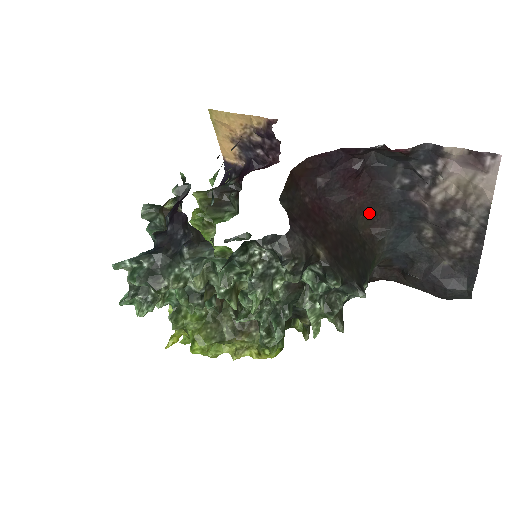
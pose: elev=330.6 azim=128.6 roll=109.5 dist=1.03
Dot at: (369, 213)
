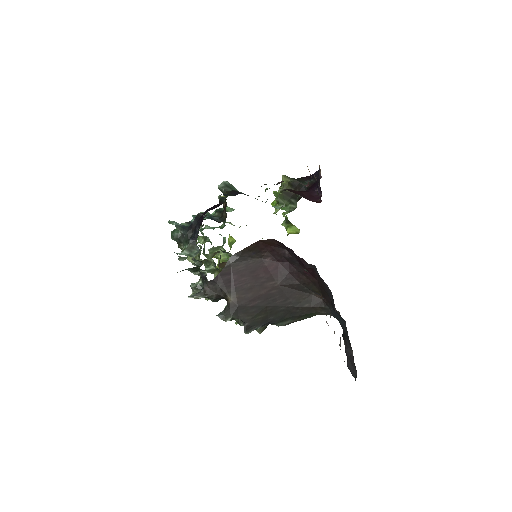
Dot at: (321, 289)
